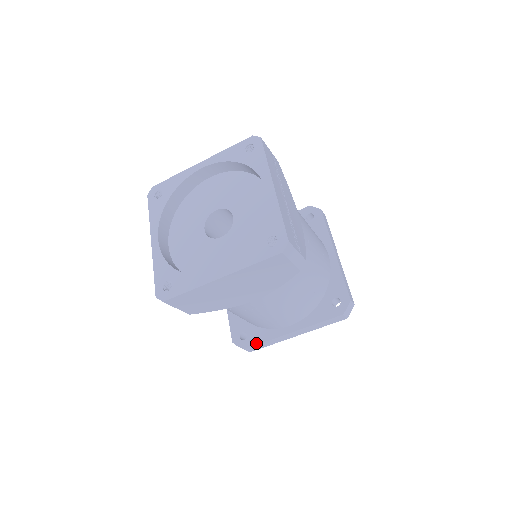
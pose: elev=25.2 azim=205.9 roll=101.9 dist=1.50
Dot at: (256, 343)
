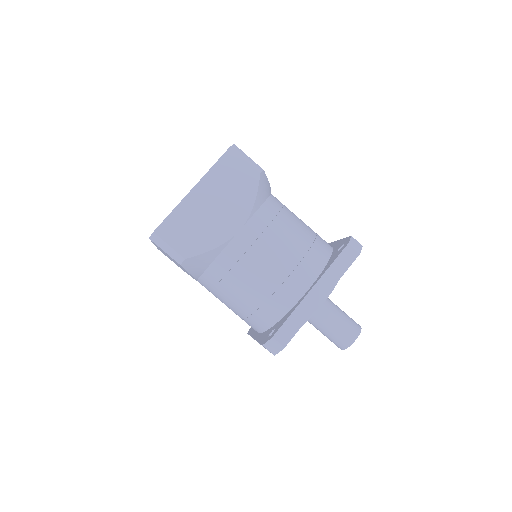
Dot at: (283, 323)
